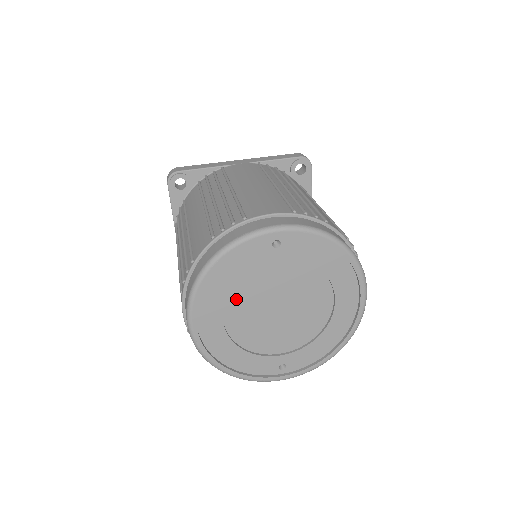
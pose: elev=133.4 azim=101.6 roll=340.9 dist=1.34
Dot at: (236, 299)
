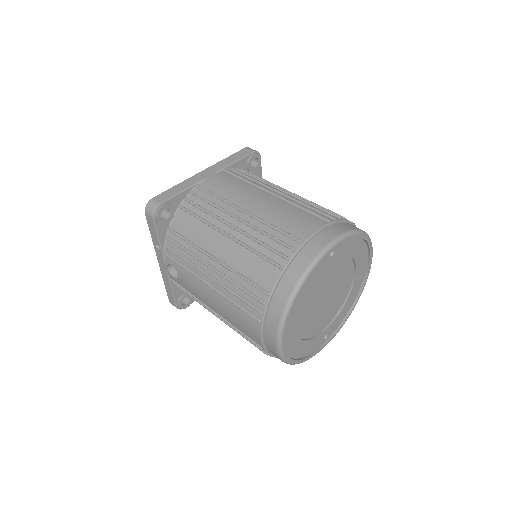
Dot at: (304, 307)
